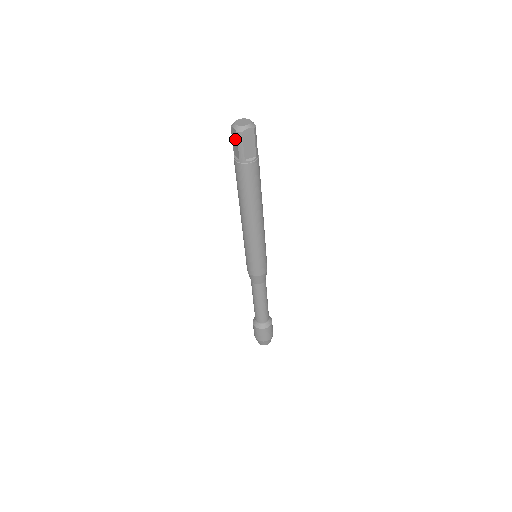
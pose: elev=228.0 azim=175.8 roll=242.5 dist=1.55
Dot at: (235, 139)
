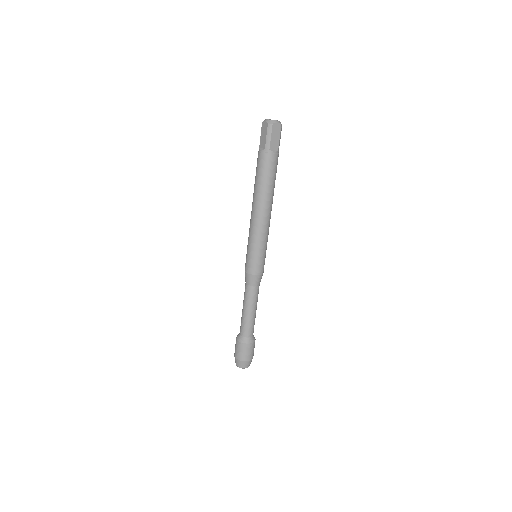
Dot at: (265, 131)
